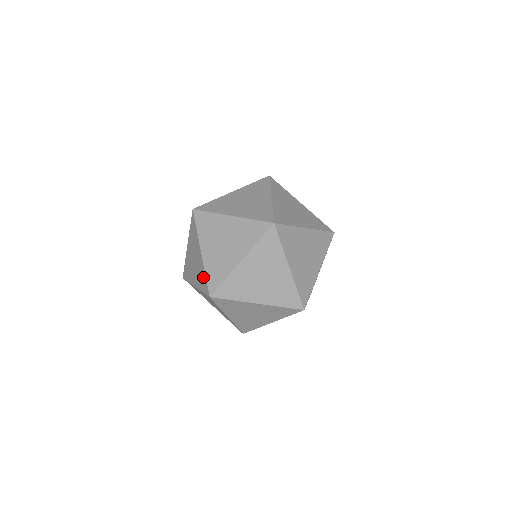
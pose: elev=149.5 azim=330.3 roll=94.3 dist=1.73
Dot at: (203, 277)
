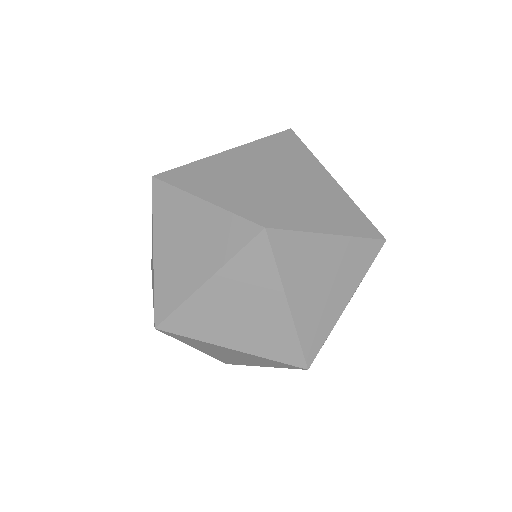
Dot at: (287, 342)
